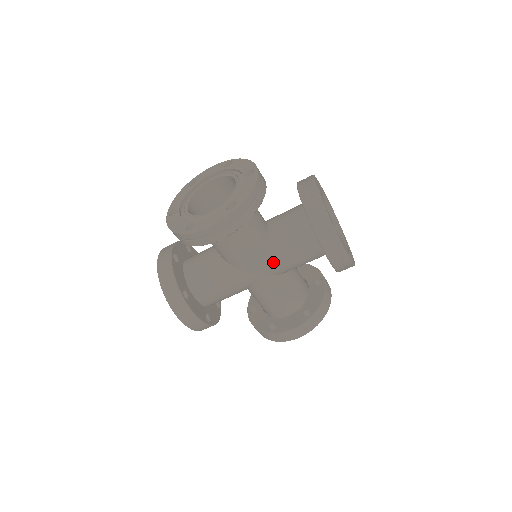
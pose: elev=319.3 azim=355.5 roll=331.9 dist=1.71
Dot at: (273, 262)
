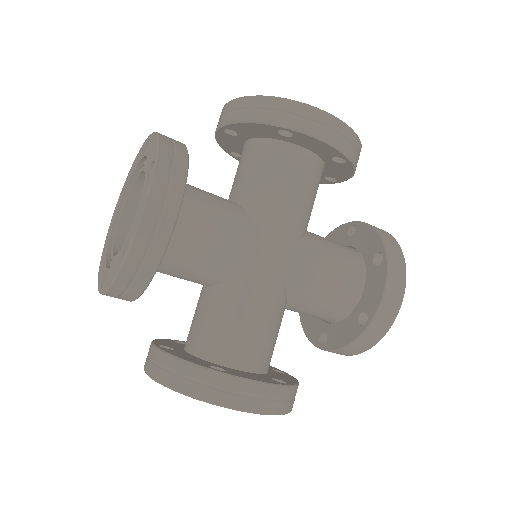
Dot at: (276, 224)
